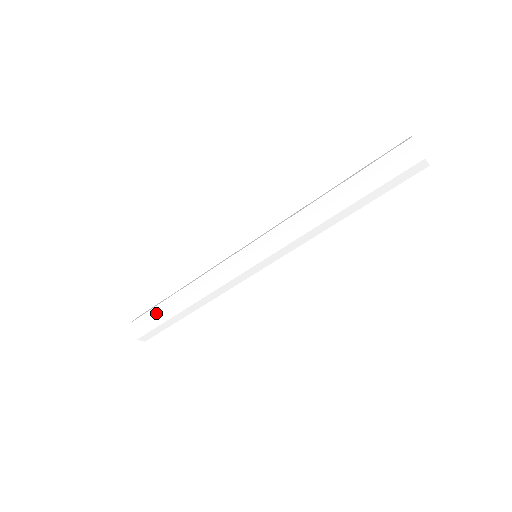
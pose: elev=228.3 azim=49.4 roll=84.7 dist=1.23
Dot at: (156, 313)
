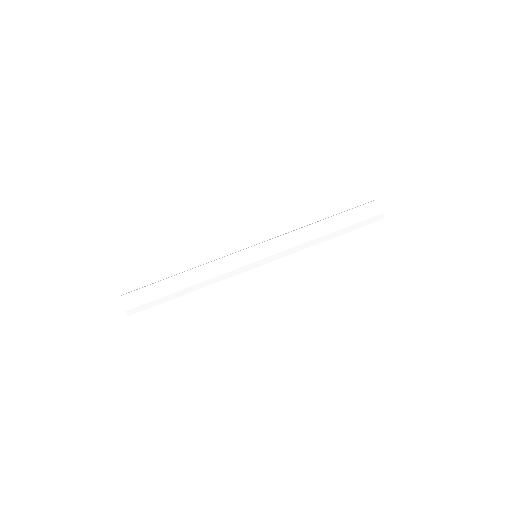
Dot at: occluded
